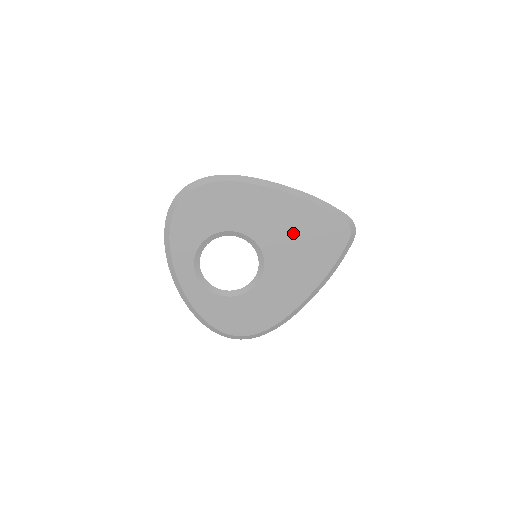
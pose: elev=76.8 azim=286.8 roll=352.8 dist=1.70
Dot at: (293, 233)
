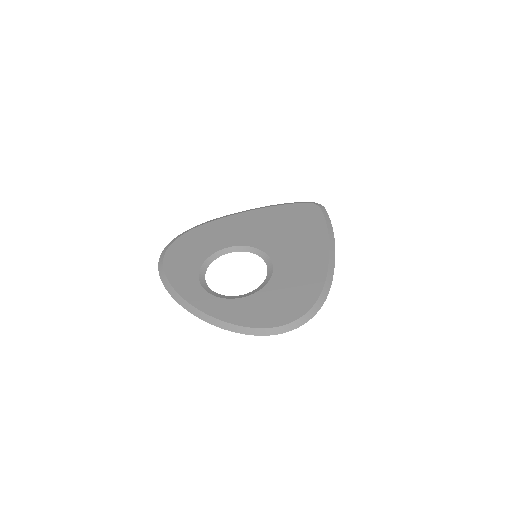
Dot at: (273, 227)
